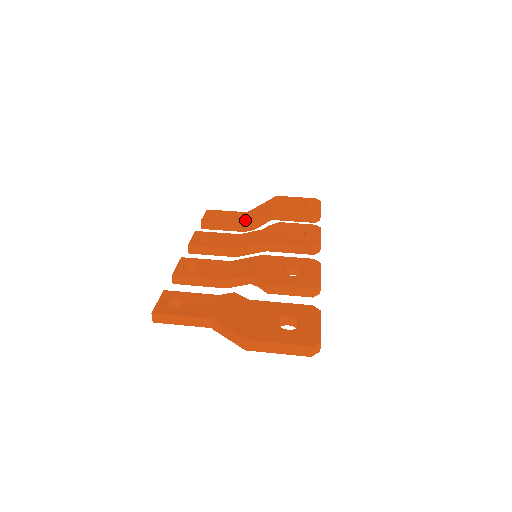
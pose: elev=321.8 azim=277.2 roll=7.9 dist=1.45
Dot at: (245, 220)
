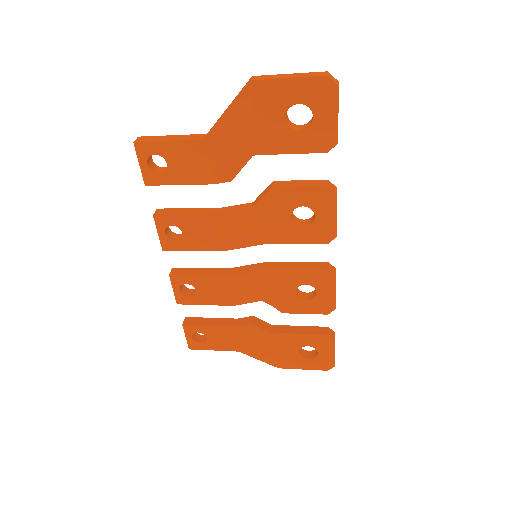
Dot at: occluded
